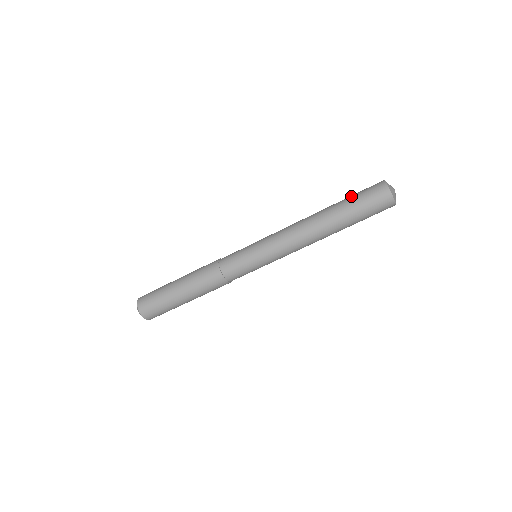
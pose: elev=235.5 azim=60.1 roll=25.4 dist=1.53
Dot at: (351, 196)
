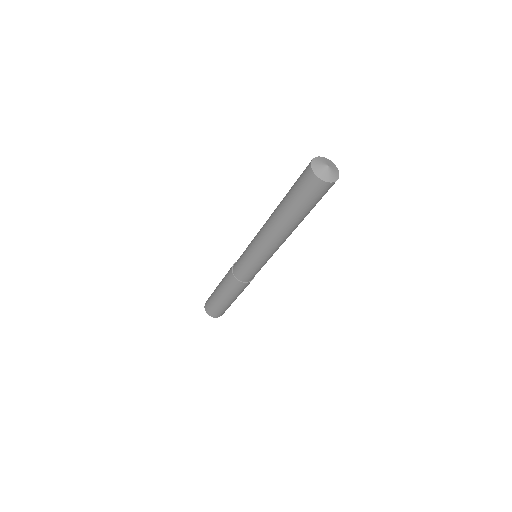
Dot at: occluded
